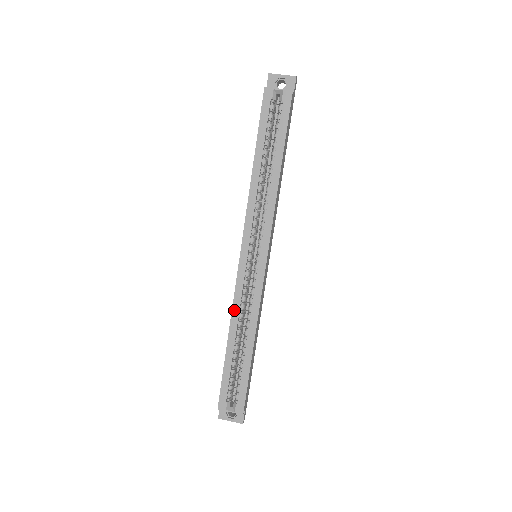
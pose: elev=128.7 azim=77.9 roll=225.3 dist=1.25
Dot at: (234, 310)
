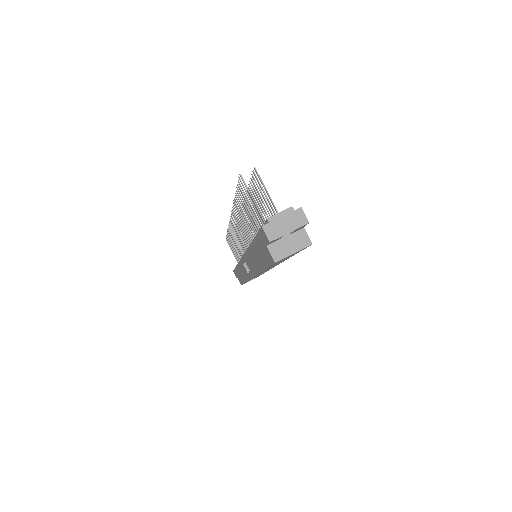
Dot at: occluded
